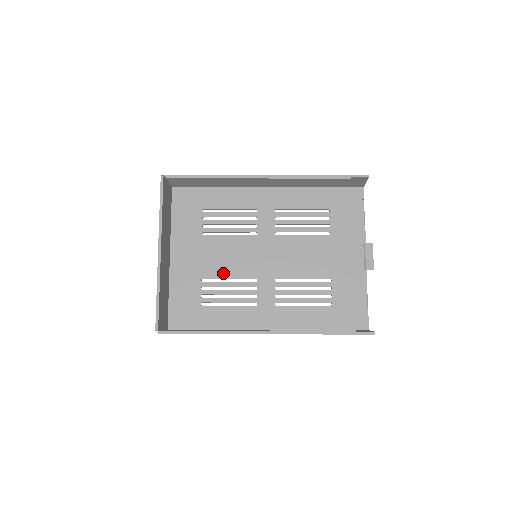
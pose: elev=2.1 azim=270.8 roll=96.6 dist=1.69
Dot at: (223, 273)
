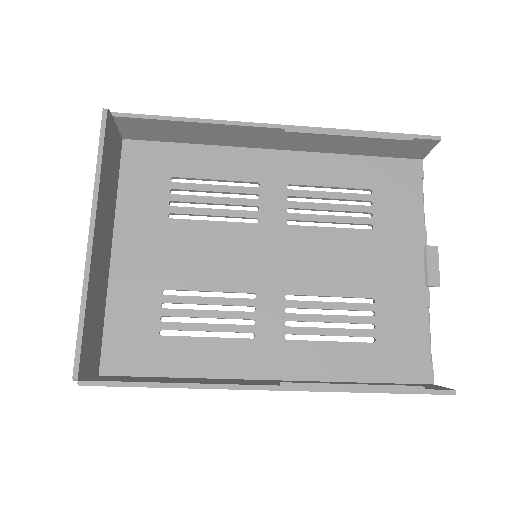
Dot at: (200, 282)
